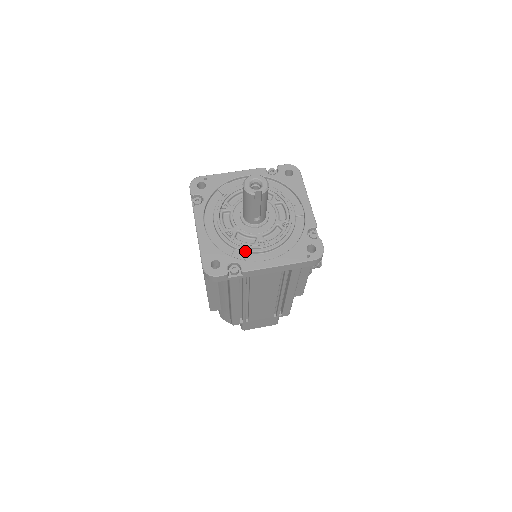
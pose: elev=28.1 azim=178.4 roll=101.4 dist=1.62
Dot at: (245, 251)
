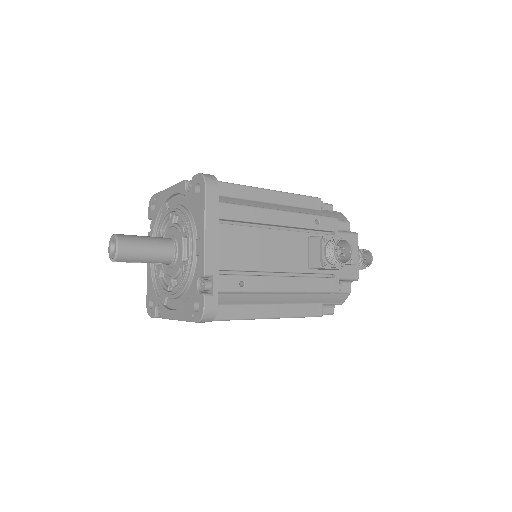
Dot at: (164, 294)
